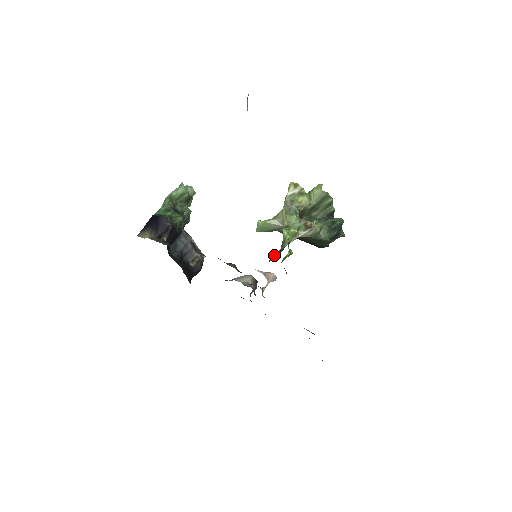
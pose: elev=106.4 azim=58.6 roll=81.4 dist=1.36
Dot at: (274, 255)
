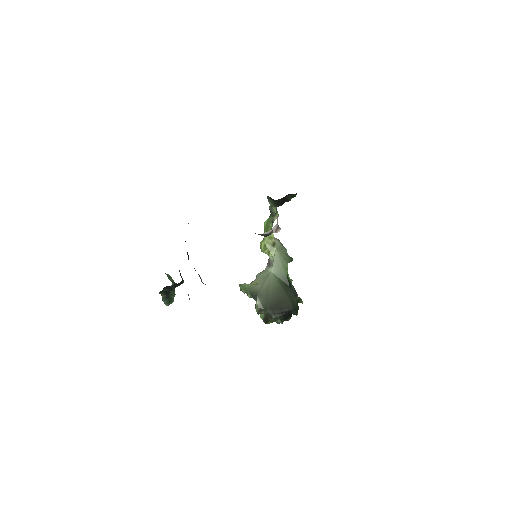
Dot at: (270, 210)
